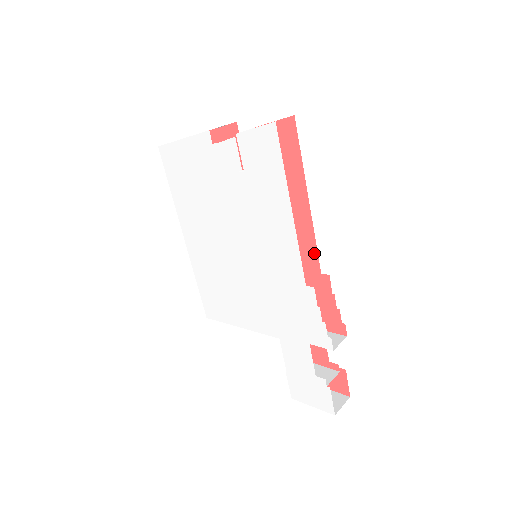
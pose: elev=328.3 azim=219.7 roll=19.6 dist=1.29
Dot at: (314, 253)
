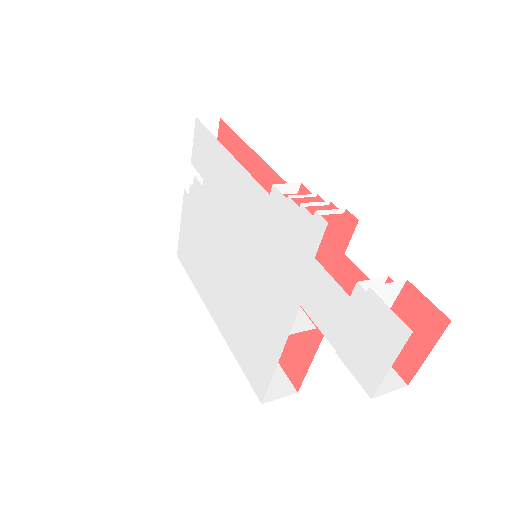
Dot at: occluded
